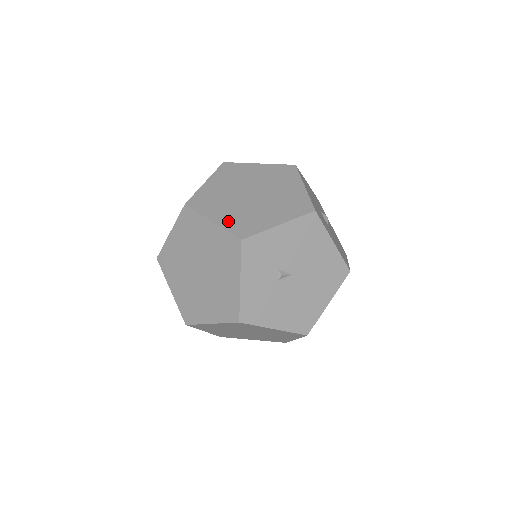
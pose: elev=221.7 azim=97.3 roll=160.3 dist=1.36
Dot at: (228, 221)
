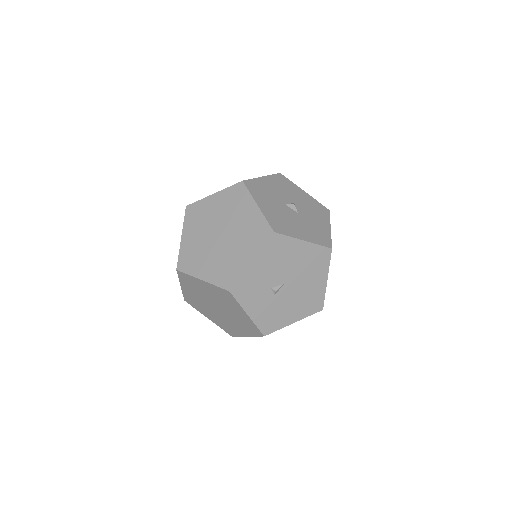
Dot at: (213, 275)
